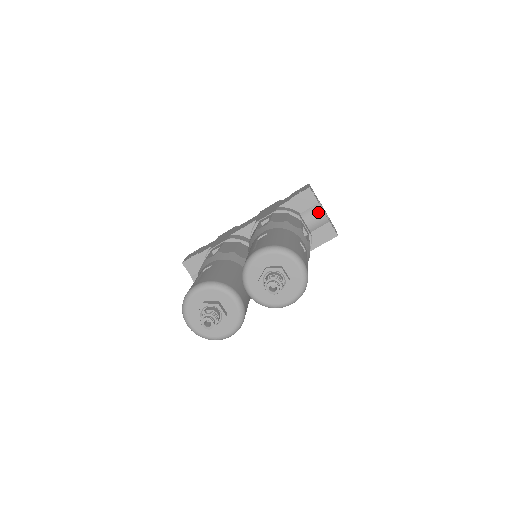
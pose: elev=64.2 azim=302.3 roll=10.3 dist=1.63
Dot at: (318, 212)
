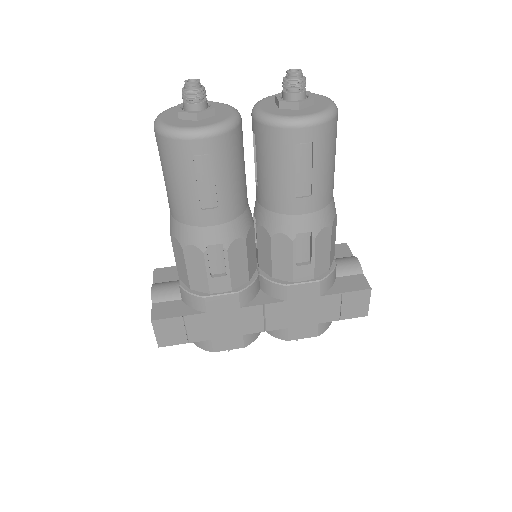
Dot at: (351, 259)
